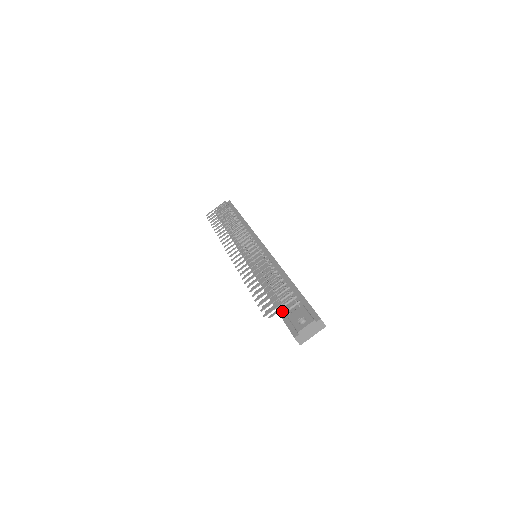
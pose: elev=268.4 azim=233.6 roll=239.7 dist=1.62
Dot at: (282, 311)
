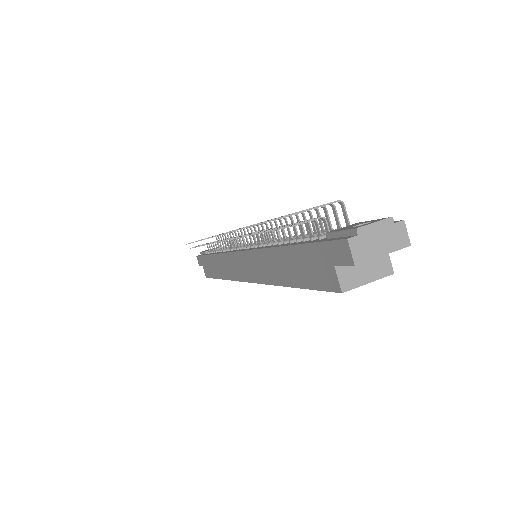
Dot at: (313, 240)
